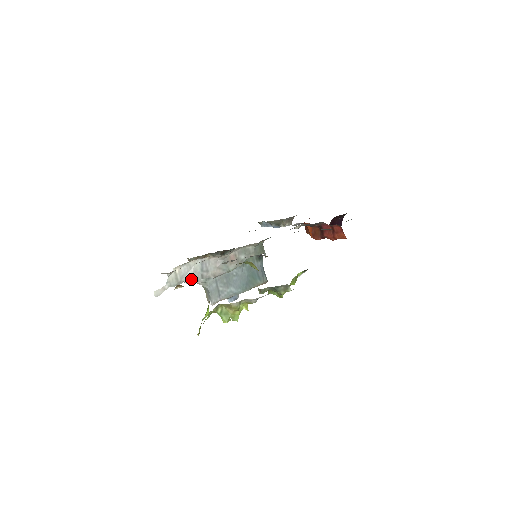
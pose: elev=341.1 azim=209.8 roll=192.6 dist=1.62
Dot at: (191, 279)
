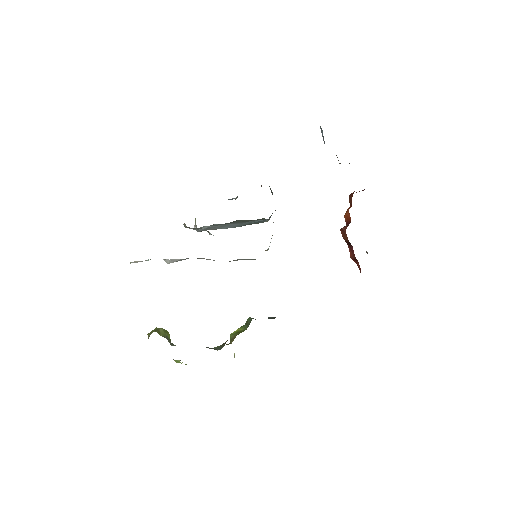
Dot at: (174, 261)
